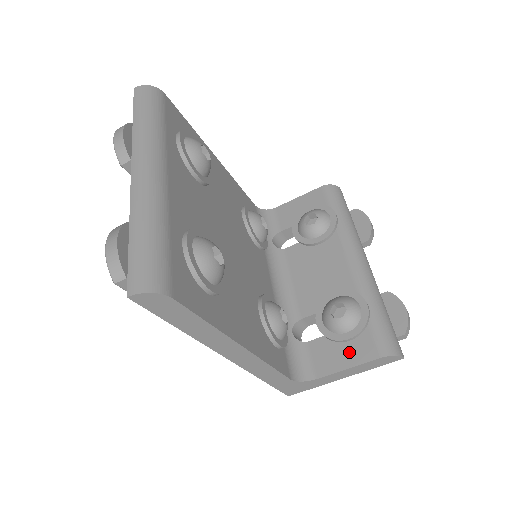
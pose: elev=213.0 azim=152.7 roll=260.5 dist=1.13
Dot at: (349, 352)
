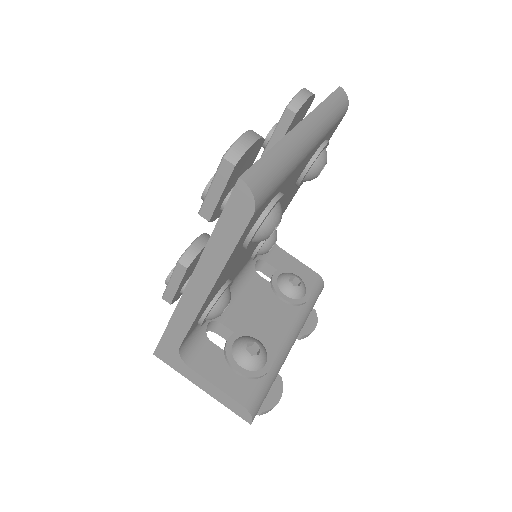
Dot at: (229, 379)
